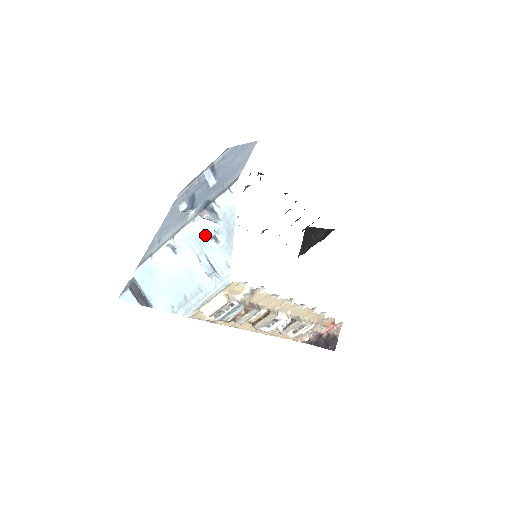
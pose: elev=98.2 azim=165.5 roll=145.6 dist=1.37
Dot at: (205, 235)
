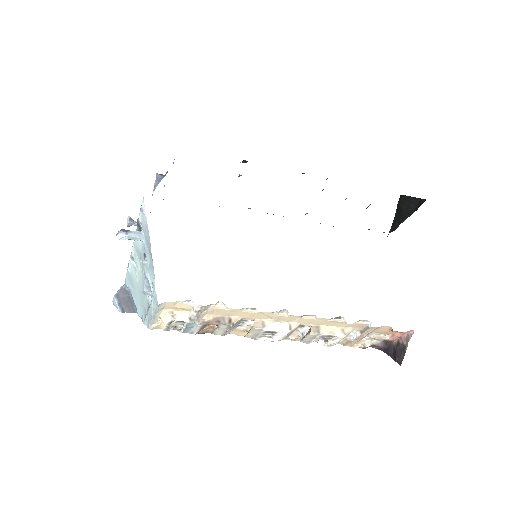
Dot at: (142, 252)
